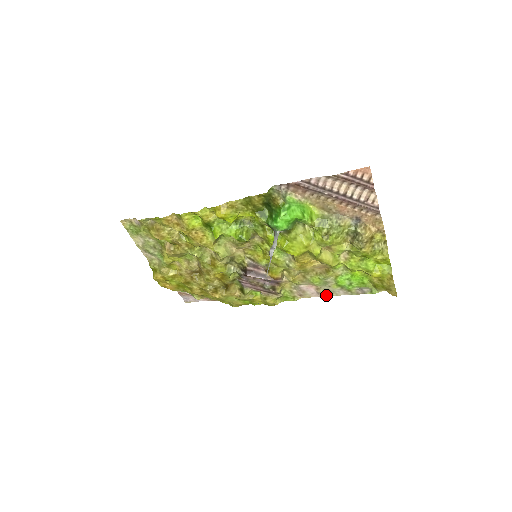
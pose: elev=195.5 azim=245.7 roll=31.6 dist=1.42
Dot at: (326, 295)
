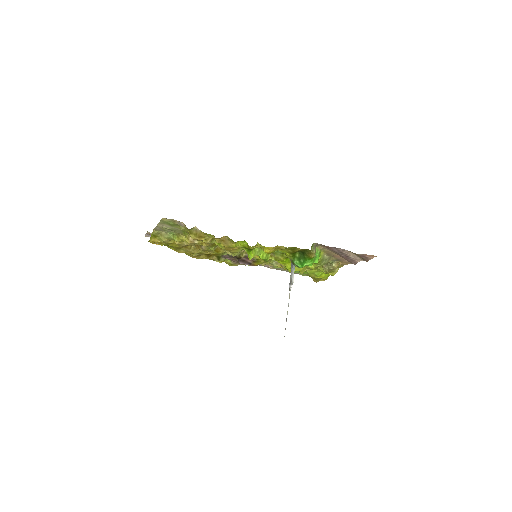
Dot at: (273, 268)
